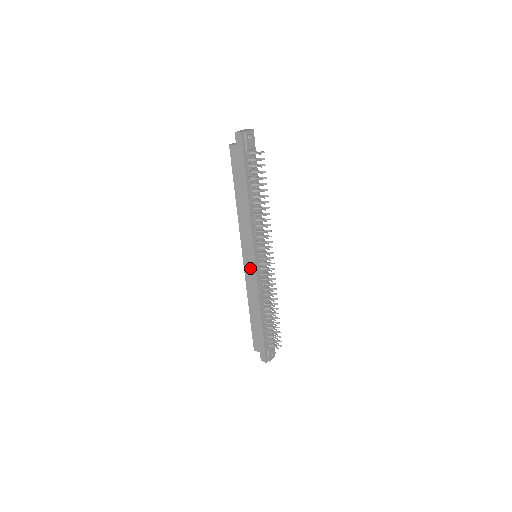
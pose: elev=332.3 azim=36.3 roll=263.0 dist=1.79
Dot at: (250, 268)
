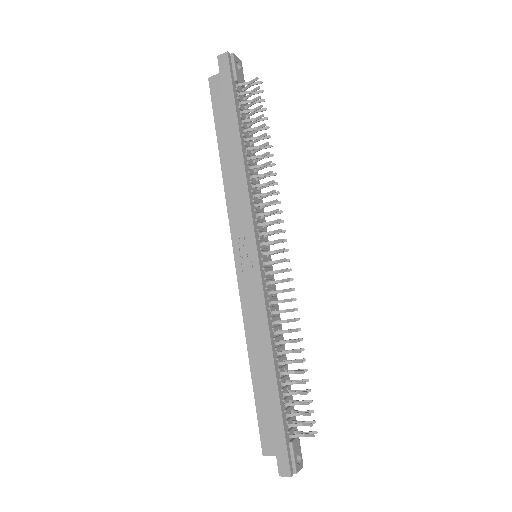
Dot at: (249, 273)
